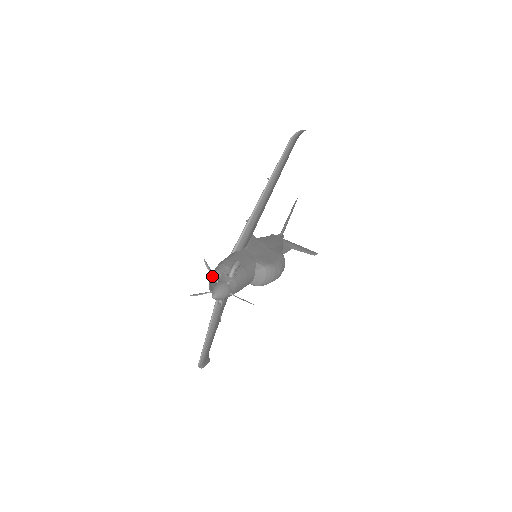
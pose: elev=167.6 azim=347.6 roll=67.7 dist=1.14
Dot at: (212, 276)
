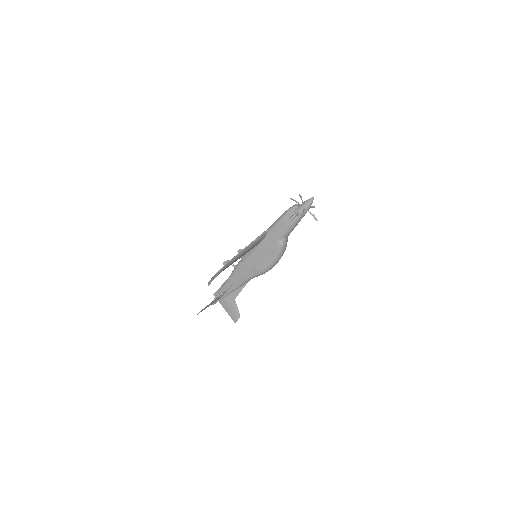
Dot at: (296, 204)
